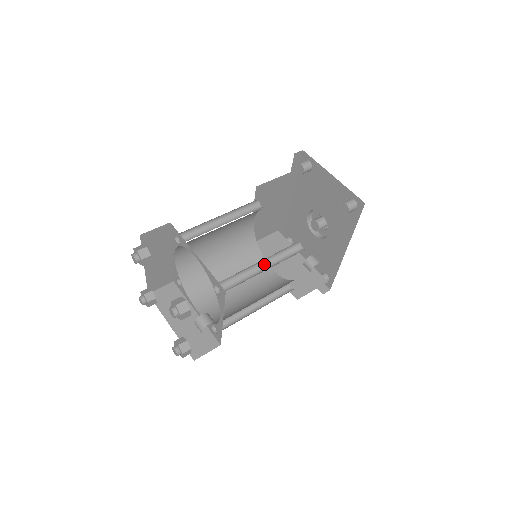
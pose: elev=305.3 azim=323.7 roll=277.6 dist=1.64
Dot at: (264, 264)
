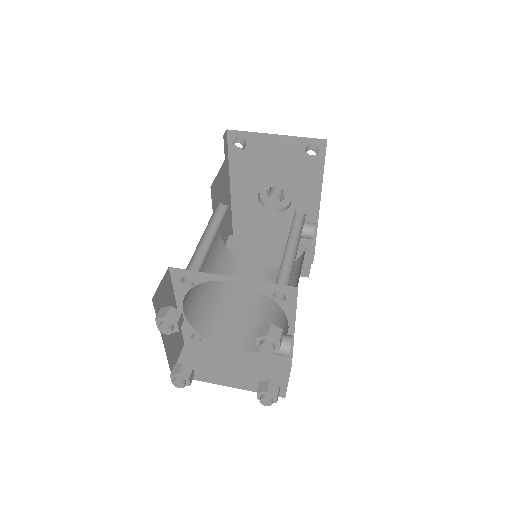
Dot at: (288, 248)
